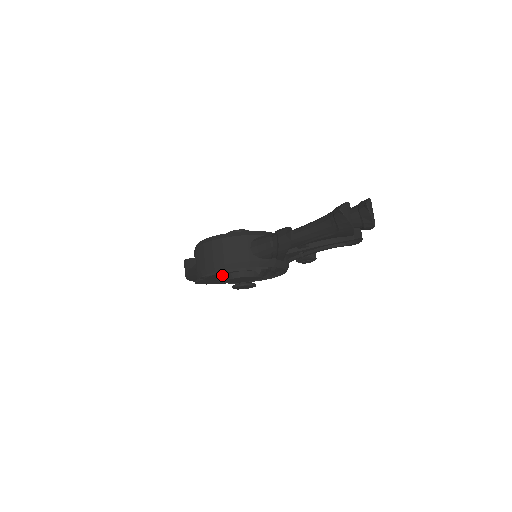
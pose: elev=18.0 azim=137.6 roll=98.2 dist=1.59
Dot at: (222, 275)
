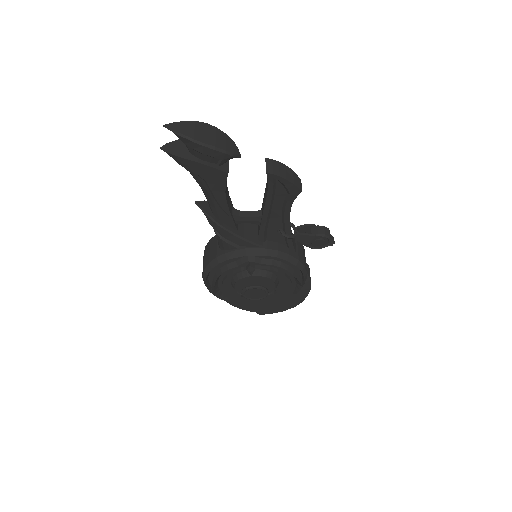
Dot at: (233, 288)
